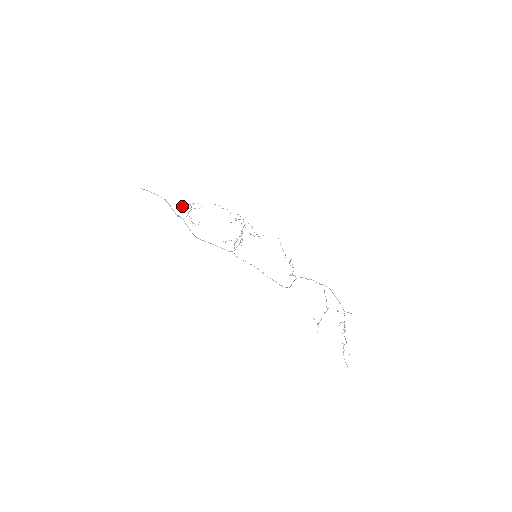
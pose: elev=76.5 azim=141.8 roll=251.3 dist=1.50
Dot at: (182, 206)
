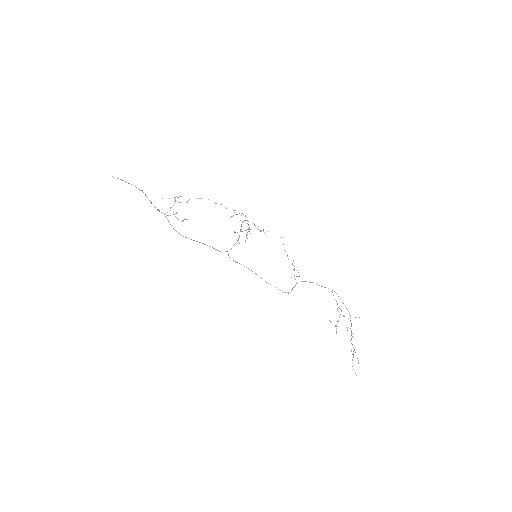
Dot at: occluded
